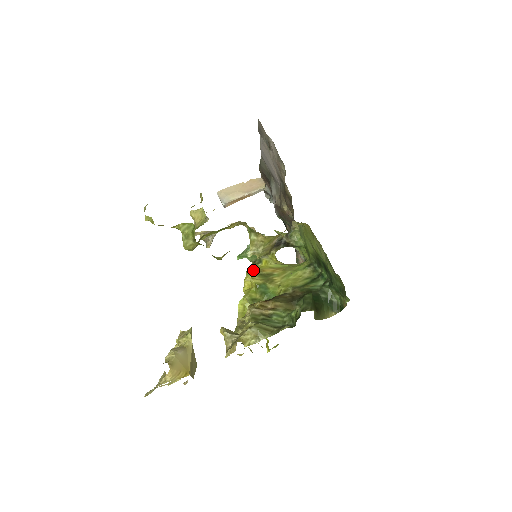
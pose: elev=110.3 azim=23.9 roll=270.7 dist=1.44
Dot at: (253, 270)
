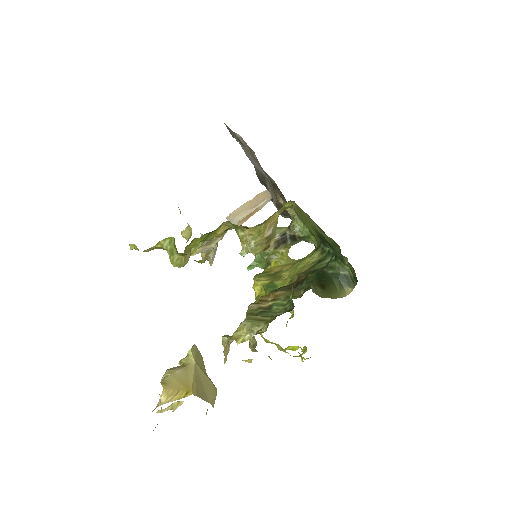
Dot at: (260, 273)
